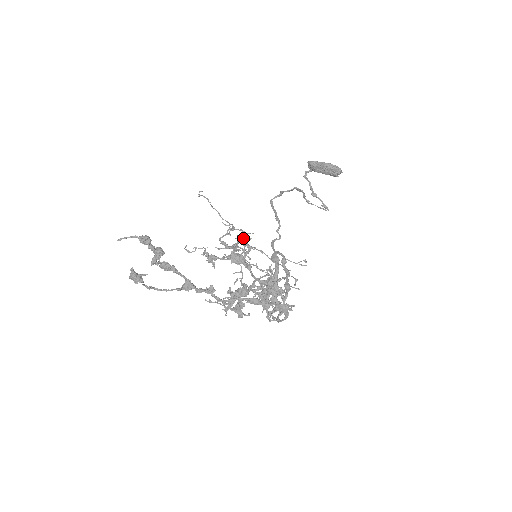
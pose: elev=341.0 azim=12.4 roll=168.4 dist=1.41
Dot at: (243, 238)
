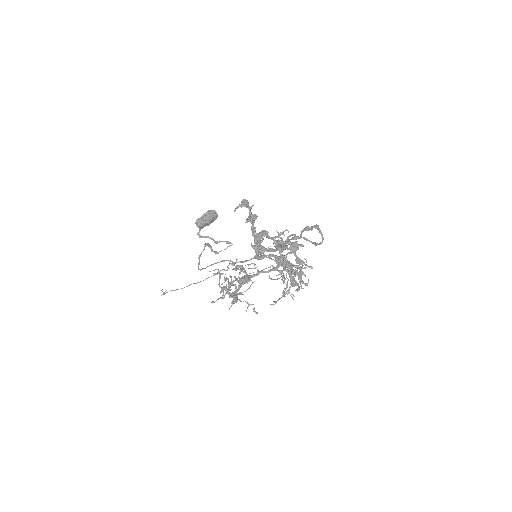
Dot at: (226, 278)
